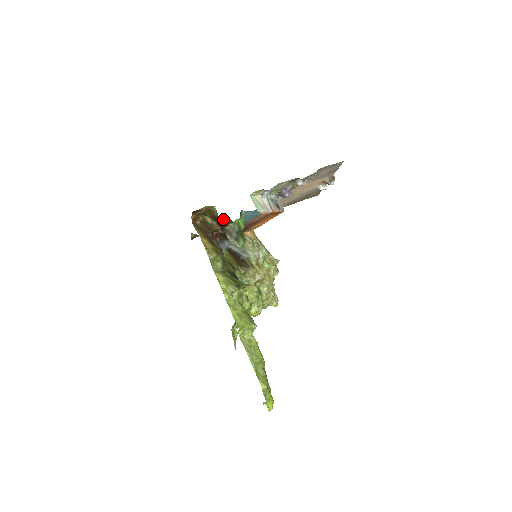
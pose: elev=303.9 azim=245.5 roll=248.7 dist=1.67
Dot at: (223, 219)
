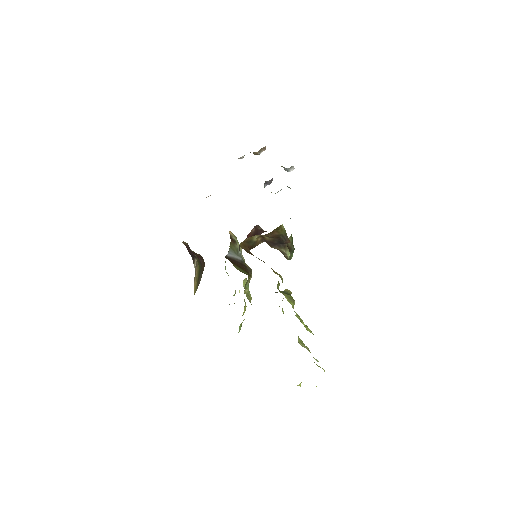
Dot at: (252, 230)
